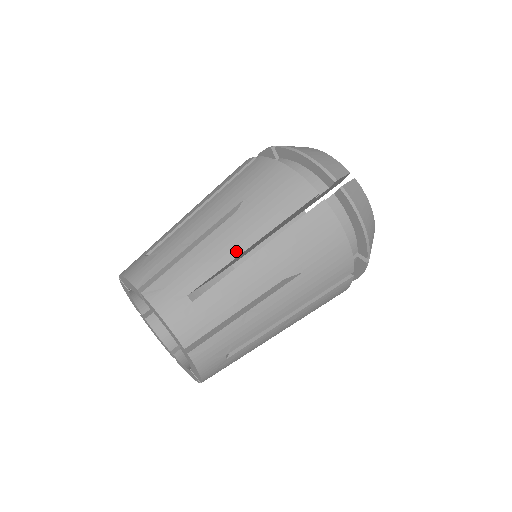
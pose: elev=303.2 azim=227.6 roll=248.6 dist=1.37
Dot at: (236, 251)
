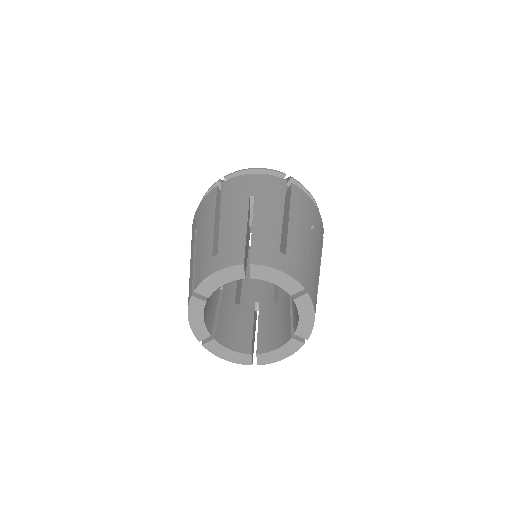
Dot at: (211, 228)
